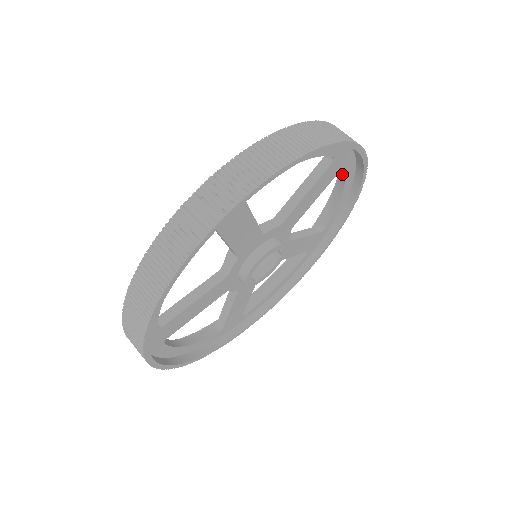
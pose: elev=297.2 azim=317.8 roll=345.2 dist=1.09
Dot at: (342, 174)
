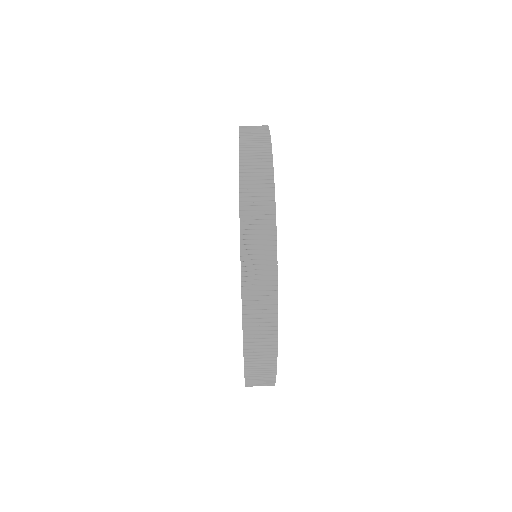
Dot at: occluded
